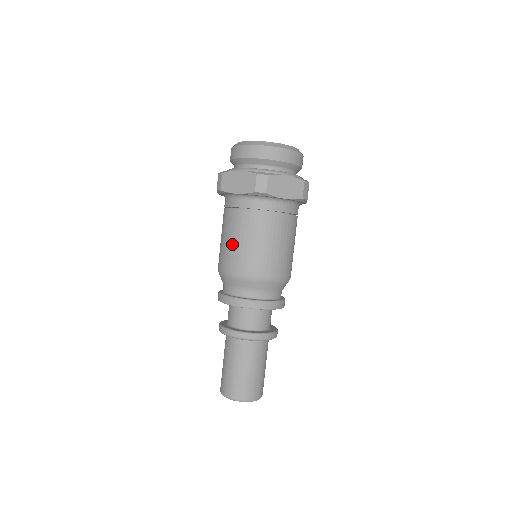
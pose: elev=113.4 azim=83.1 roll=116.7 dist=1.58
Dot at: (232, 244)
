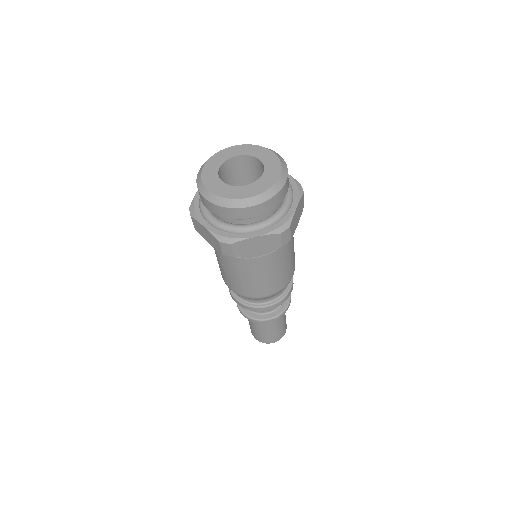
Dot at: (257, 281)
